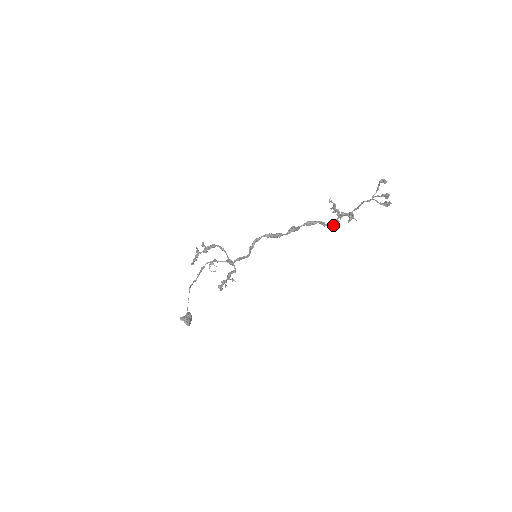
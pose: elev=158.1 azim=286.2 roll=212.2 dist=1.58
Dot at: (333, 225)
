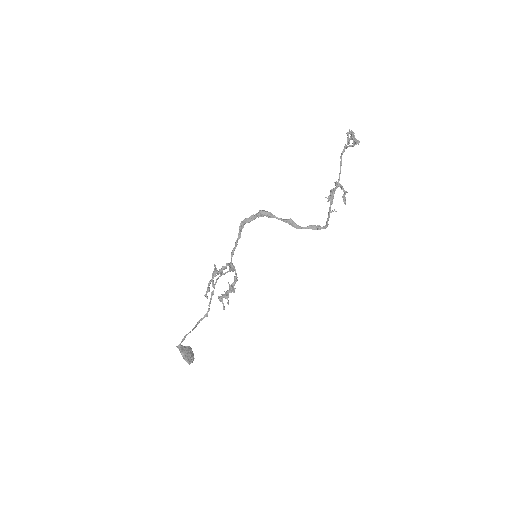
Dot at: (331, 212)
